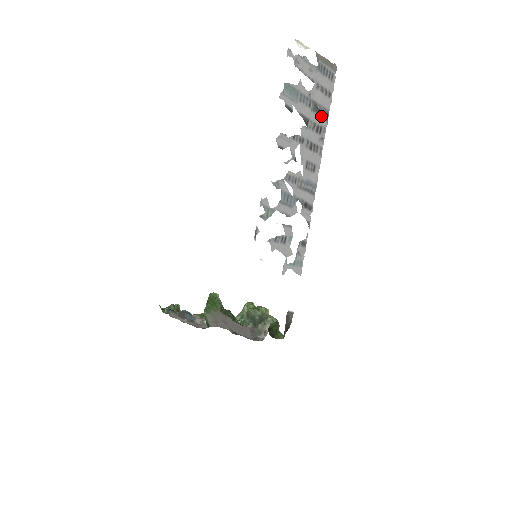
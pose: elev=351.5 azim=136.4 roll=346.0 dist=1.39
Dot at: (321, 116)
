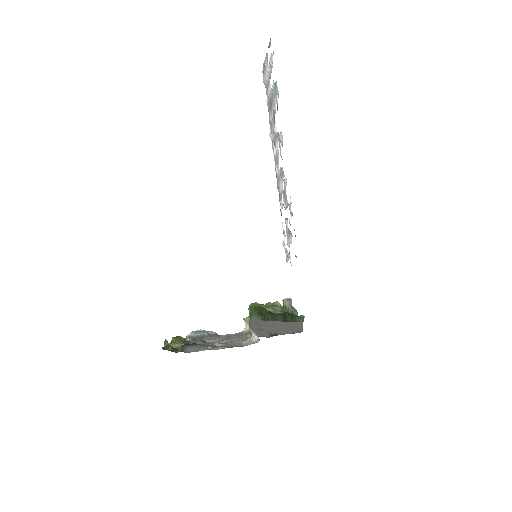
Dot at: (269, 112)
